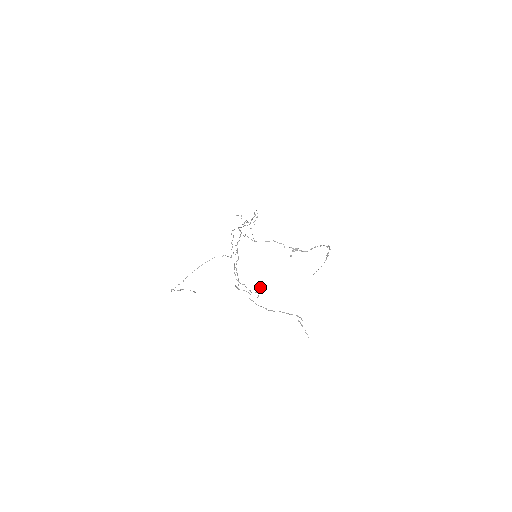
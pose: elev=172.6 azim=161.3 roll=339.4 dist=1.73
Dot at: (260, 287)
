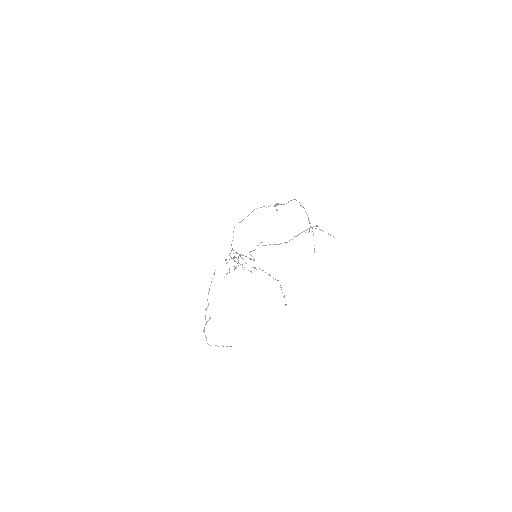
Dot at: (280, 287)
